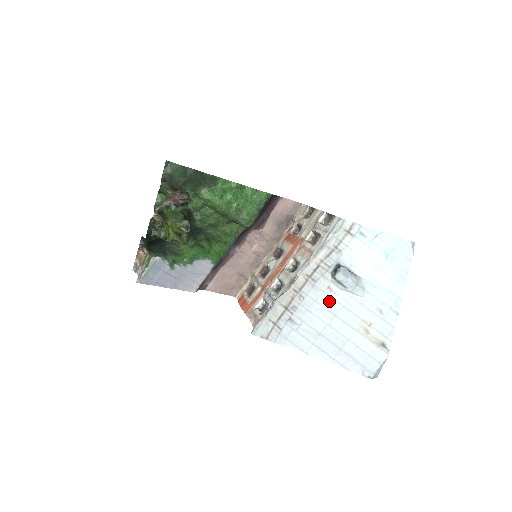
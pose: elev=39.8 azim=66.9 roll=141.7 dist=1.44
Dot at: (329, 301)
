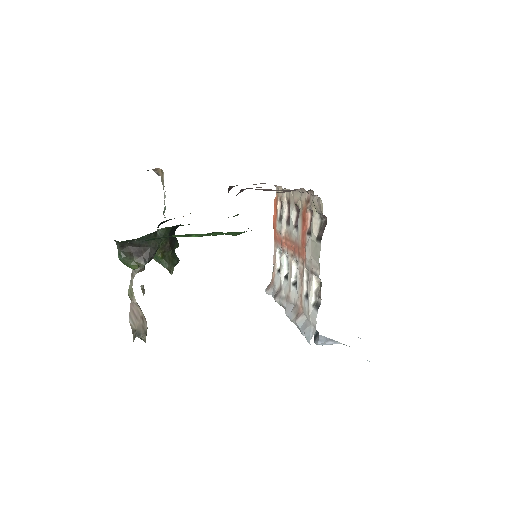
Dot at: occluded
